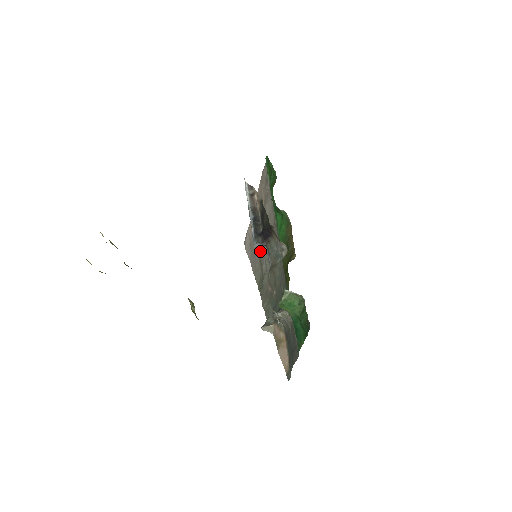
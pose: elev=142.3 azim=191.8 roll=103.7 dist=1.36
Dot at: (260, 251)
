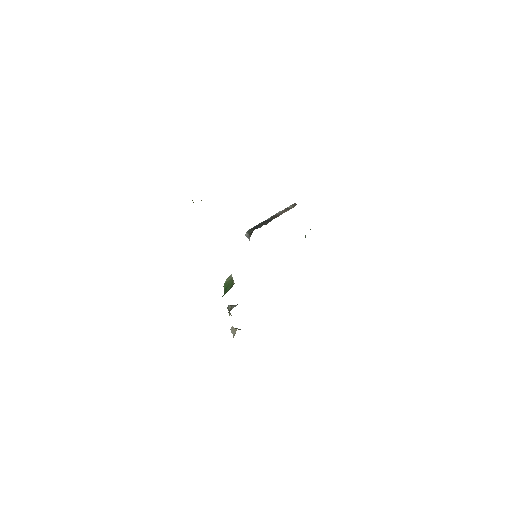
Dot at: occluded
